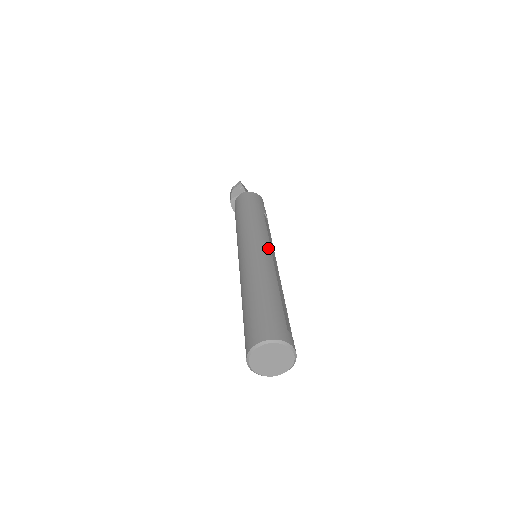
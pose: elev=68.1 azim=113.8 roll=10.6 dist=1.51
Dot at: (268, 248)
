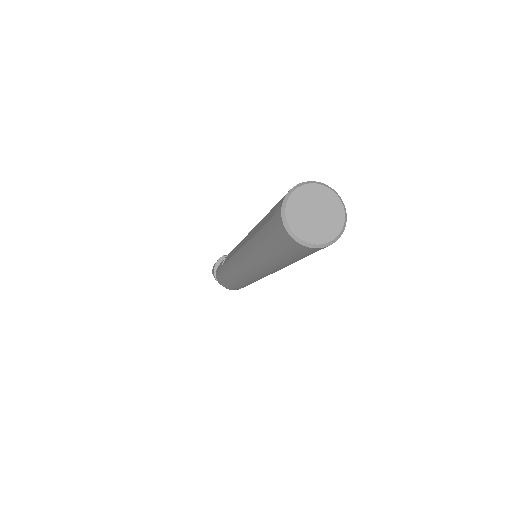
Dot at: occluded
